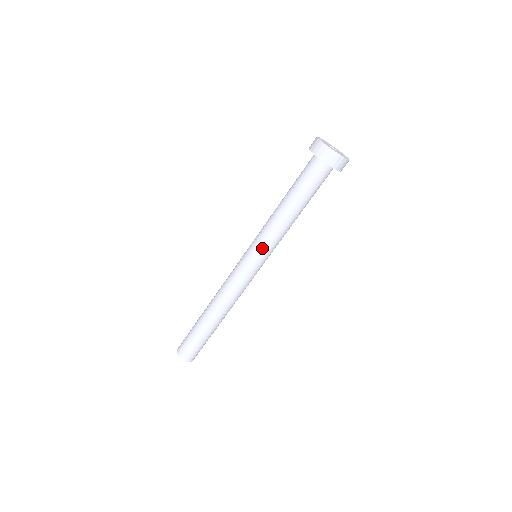
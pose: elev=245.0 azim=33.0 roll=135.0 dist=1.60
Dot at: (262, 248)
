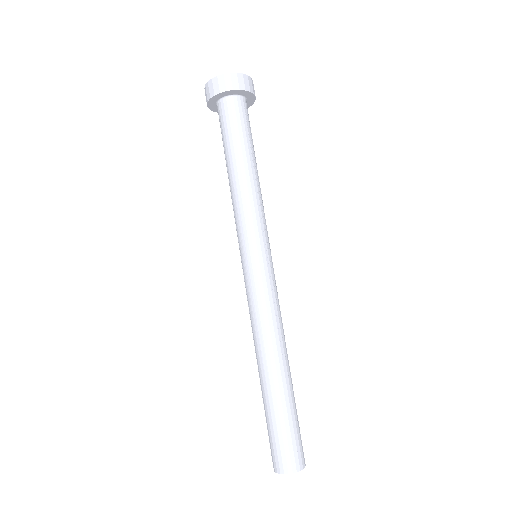
Dot at: (247, 235)
